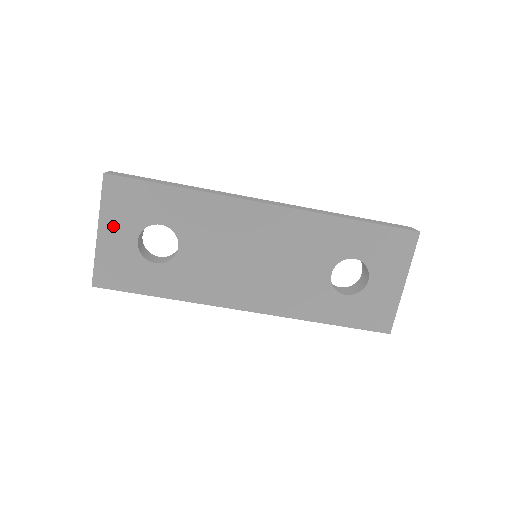
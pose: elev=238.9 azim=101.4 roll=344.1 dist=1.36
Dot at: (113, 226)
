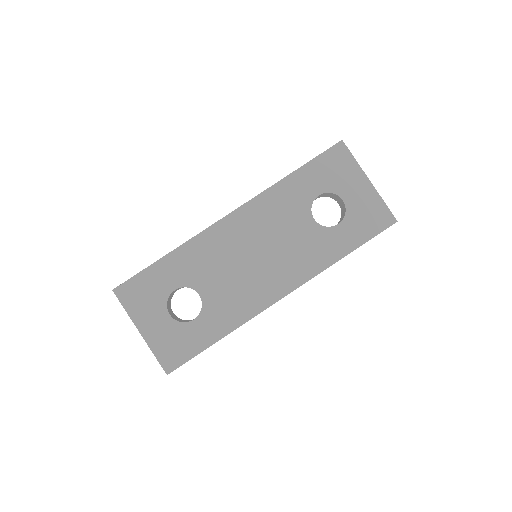
Dot at: (146, 319)
